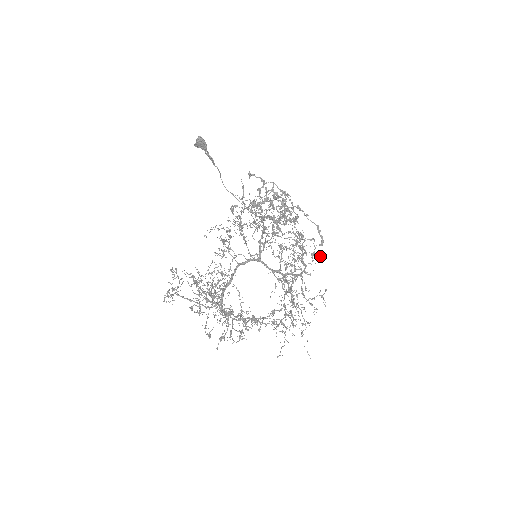
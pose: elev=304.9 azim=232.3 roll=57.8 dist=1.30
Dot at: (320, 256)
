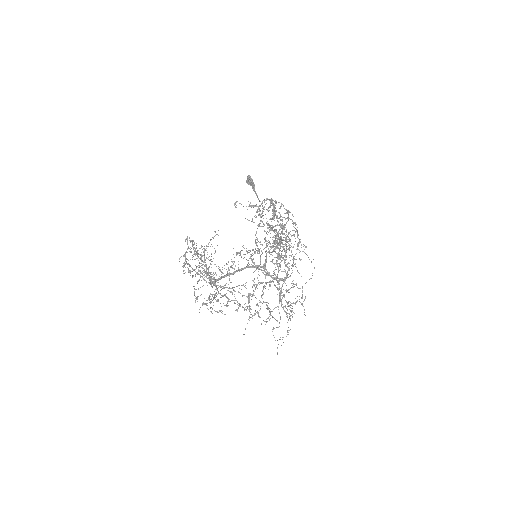
Dot at: (289, 250)
